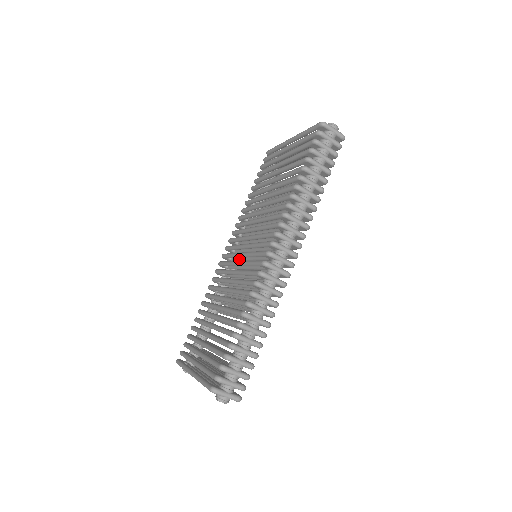
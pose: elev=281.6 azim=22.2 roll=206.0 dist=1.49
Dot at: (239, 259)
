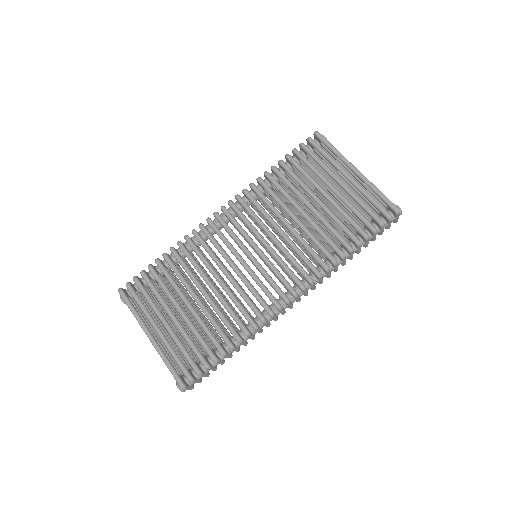
Dot at: occluded
